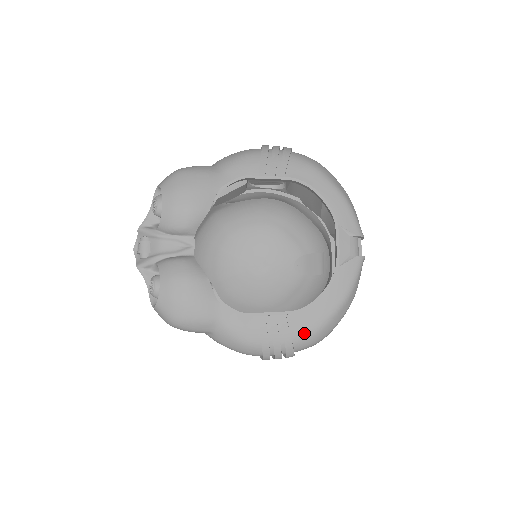
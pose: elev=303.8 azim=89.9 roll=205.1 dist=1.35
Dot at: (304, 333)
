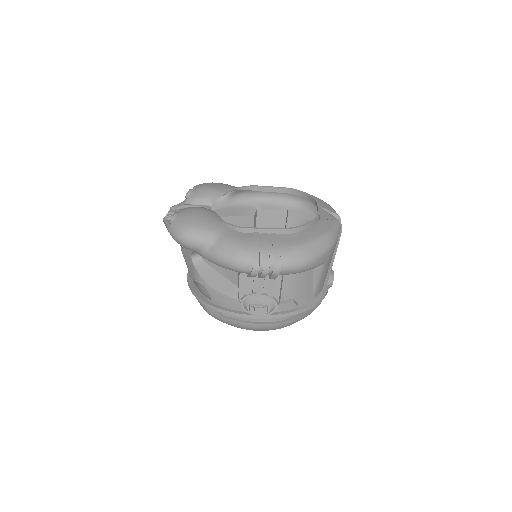
Dot at: (290, 246)
